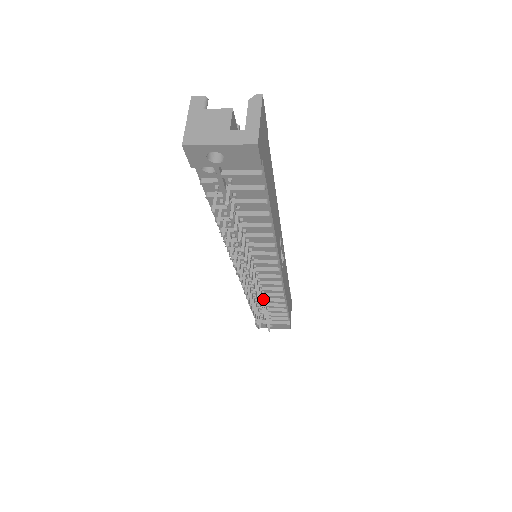
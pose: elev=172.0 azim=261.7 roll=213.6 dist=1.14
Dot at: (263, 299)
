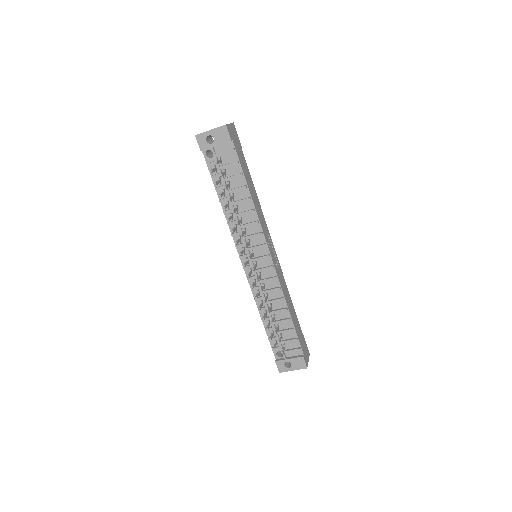
Dot at: (269, 306)
